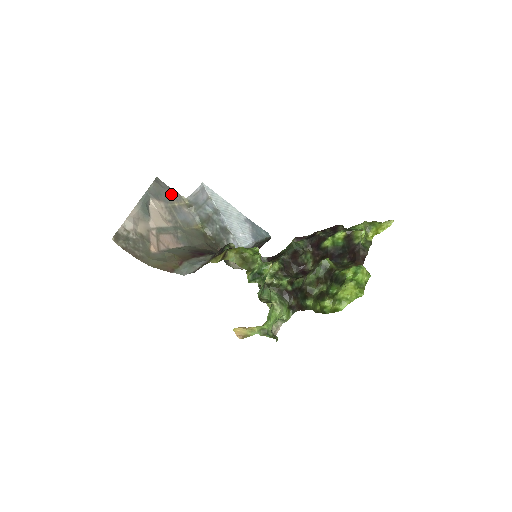
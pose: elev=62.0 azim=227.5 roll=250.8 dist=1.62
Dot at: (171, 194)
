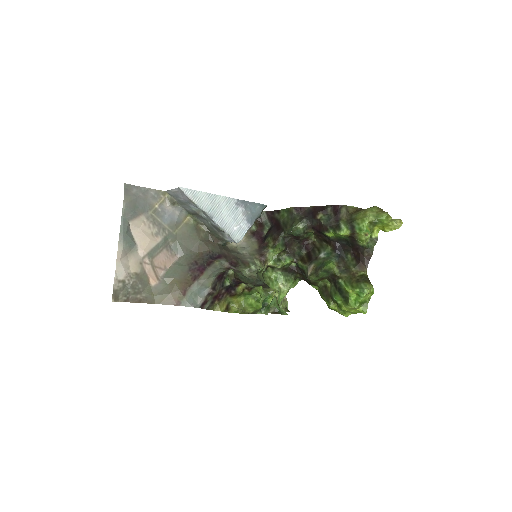
Dot at: (147, 197)
